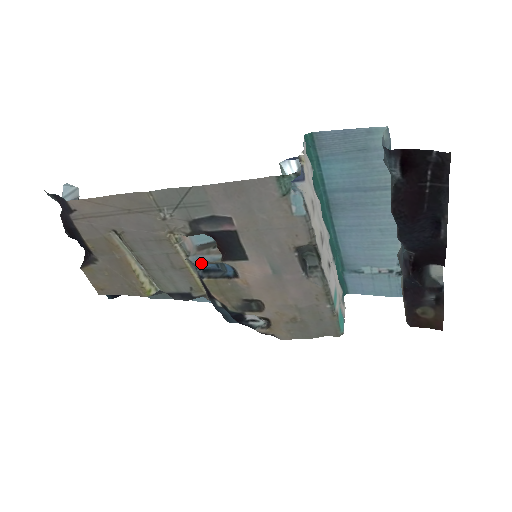
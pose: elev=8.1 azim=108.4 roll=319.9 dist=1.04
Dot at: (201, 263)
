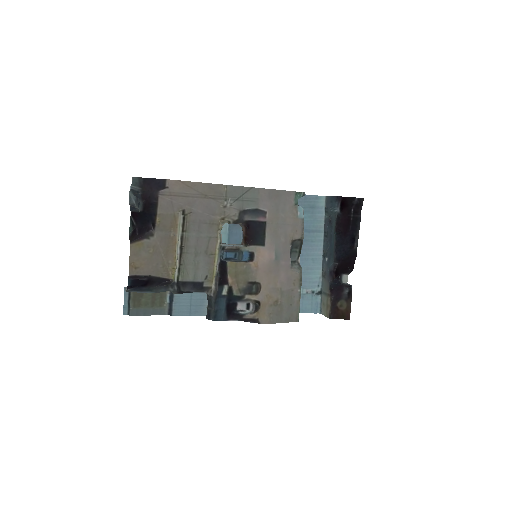
Dot at: (232, 247)
